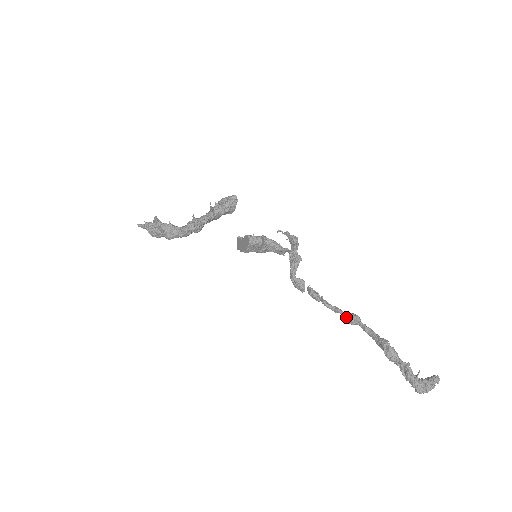
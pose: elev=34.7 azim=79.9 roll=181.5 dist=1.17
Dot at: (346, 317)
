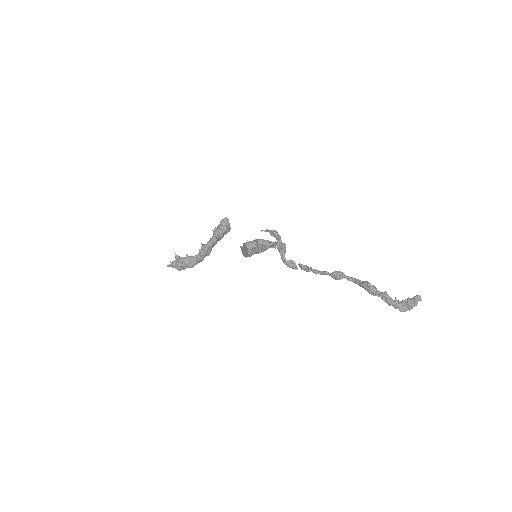
Dot at: (333, 276)
